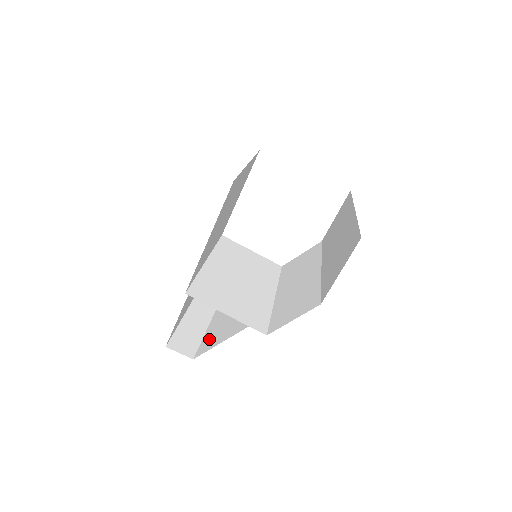
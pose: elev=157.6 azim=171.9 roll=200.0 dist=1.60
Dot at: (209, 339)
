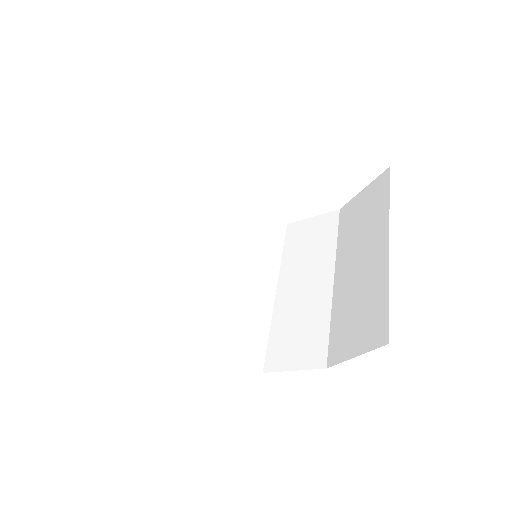
Dot at: occluded
